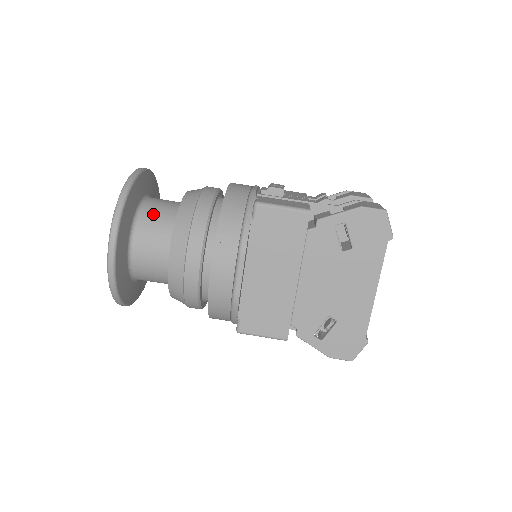
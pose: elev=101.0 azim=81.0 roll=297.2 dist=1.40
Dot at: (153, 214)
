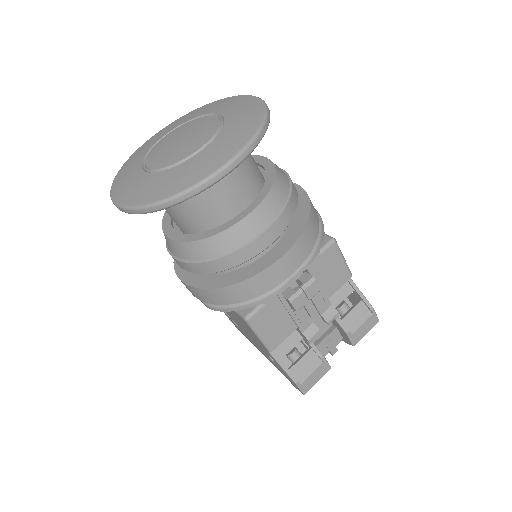
Dot at: (193, 203)
